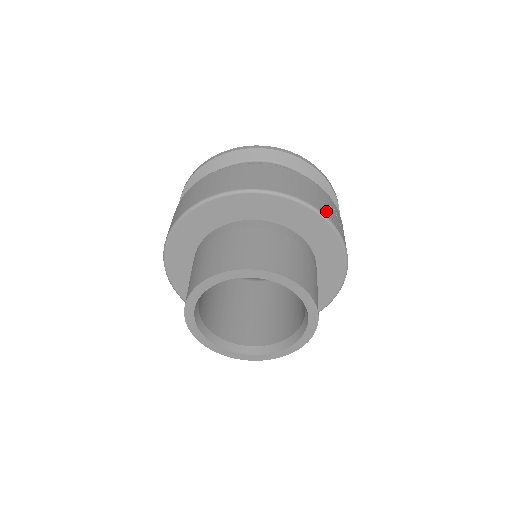
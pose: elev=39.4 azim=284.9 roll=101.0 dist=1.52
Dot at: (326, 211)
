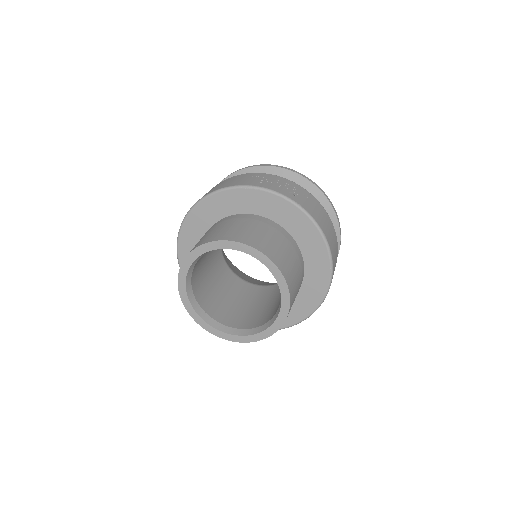
Dot at: (234, 183)
